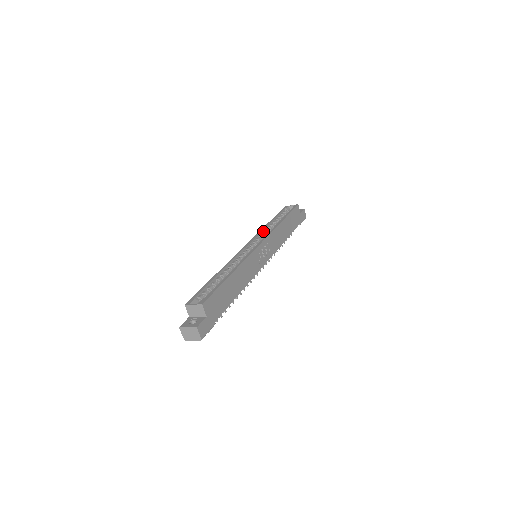
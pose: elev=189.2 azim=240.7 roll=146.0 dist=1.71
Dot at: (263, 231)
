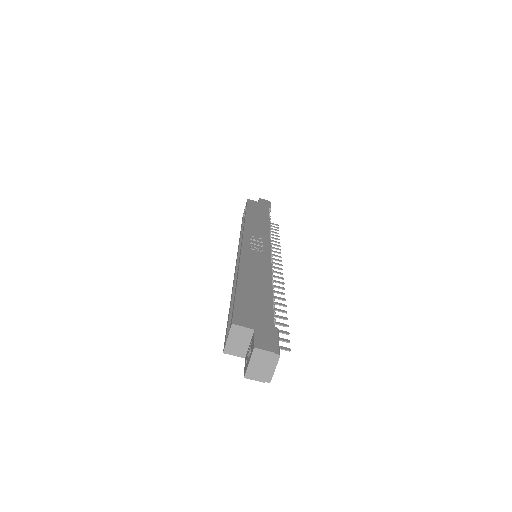
Dot at: (241, 240)
